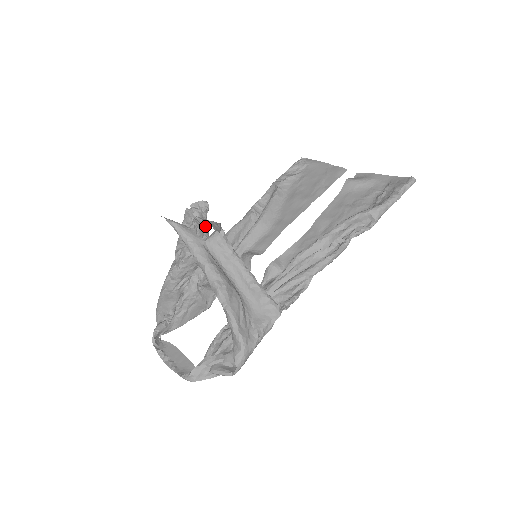
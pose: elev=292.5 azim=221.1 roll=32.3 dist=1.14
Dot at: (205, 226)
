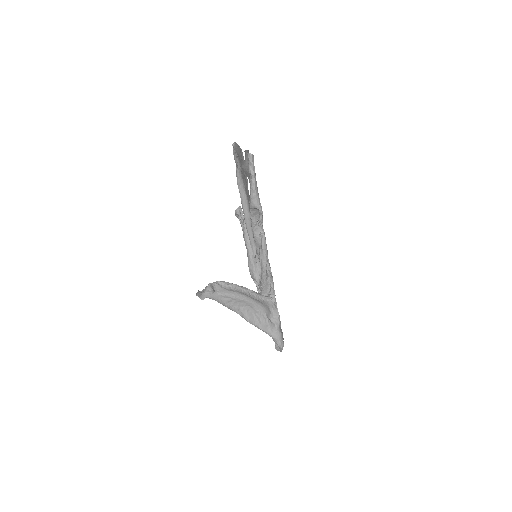
Dot at: occluded
